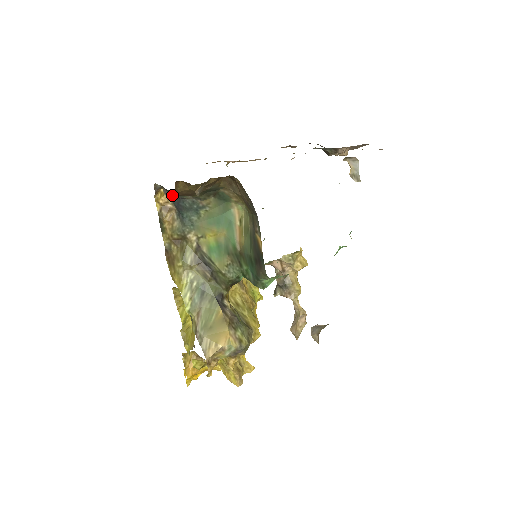
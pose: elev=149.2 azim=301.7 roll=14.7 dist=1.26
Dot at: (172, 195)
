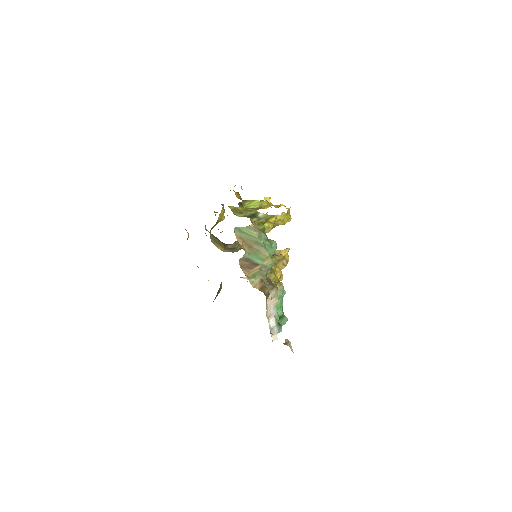
Dot at: occluded
